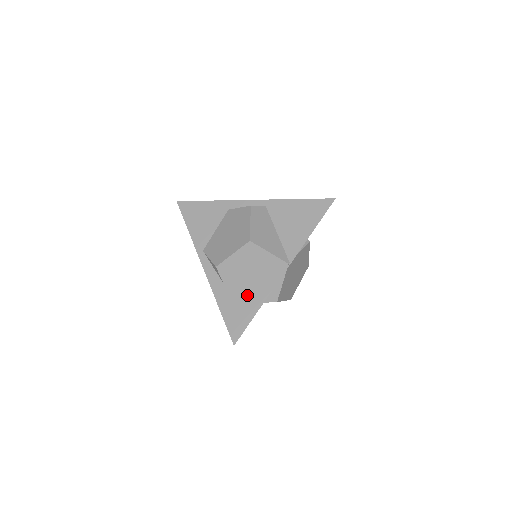
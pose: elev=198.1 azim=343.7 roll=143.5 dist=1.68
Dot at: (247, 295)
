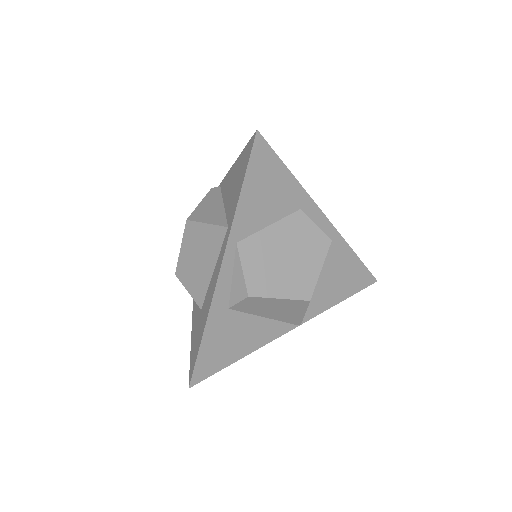
Dot at: (242, 336)
